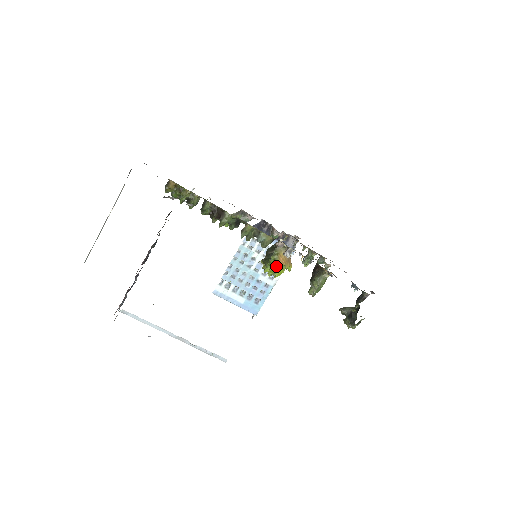
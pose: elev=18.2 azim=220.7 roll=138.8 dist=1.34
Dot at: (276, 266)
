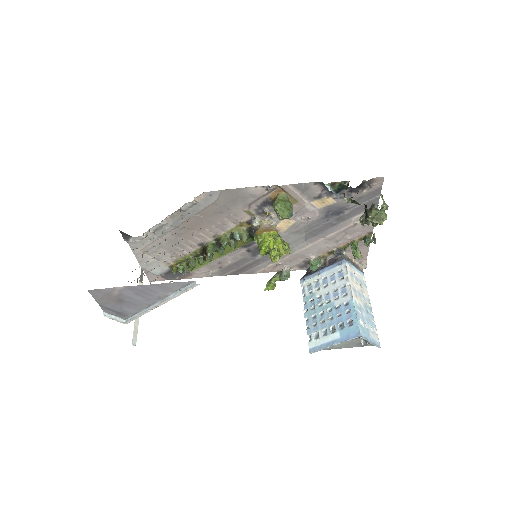
Dot at: (263, 241)
